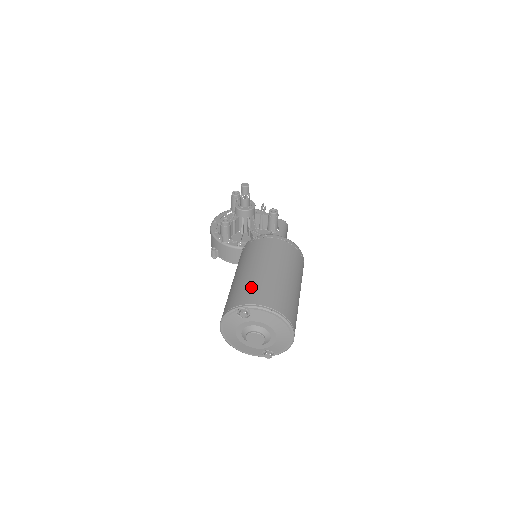
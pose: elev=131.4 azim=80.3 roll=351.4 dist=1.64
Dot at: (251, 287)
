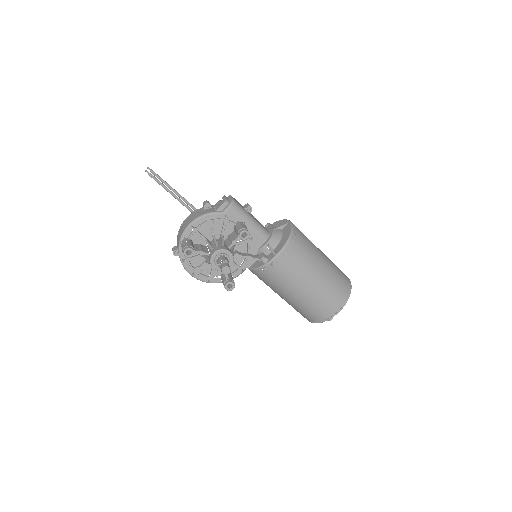
Dot at: (318, 307)
